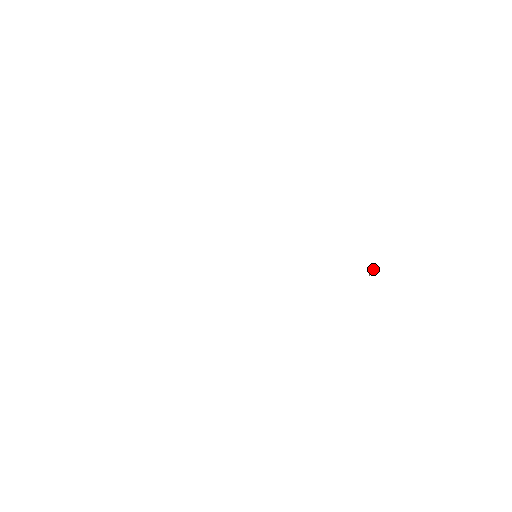
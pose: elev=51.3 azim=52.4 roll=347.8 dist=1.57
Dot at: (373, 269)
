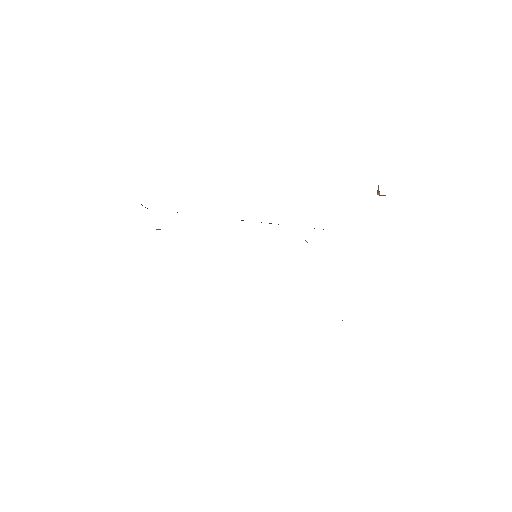
Dot at: occluded
